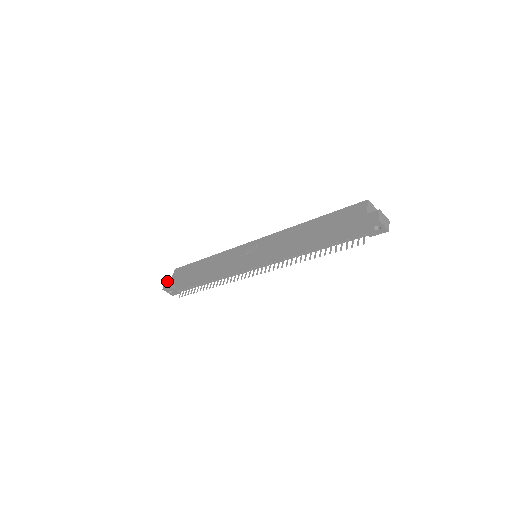
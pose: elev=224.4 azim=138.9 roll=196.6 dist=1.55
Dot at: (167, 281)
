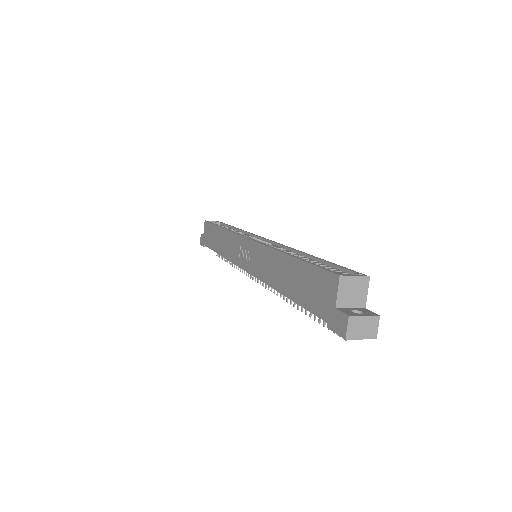
Dot at: (201, 235)
